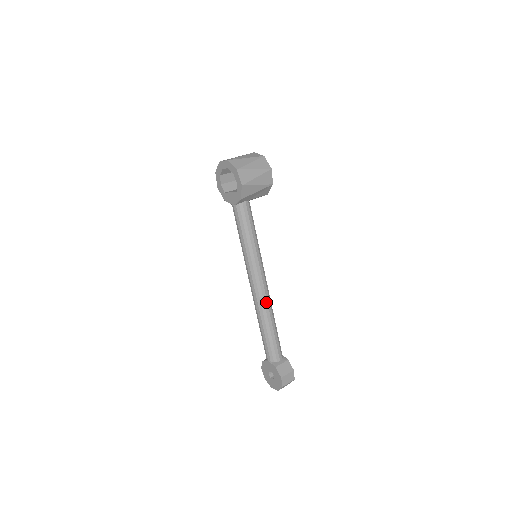
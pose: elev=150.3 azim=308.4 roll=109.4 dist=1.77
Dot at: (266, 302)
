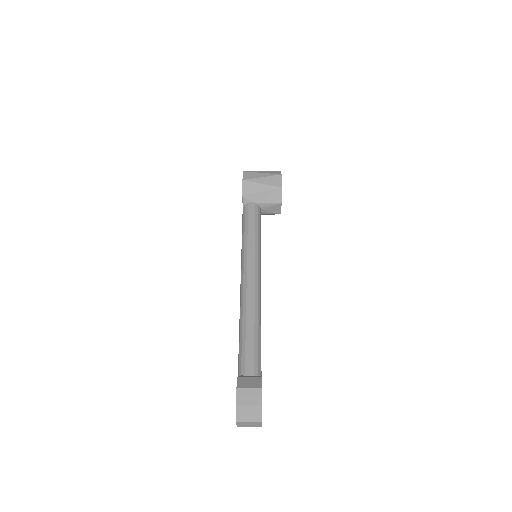
Dot at: (249, 296)
